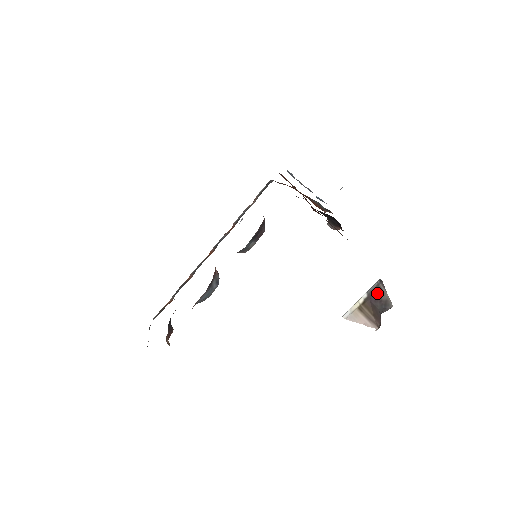
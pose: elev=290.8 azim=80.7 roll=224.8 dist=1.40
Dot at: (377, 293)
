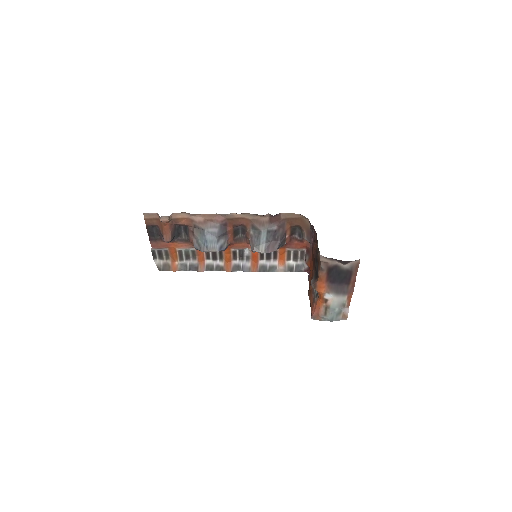
Dot at: occluded
